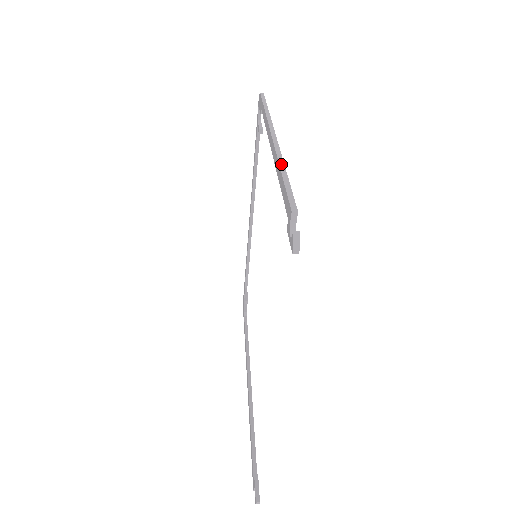
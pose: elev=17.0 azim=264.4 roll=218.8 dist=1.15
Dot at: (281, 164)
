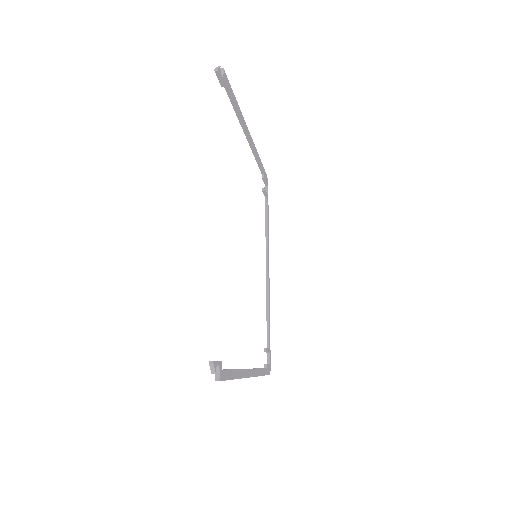
Dot at: occluded
